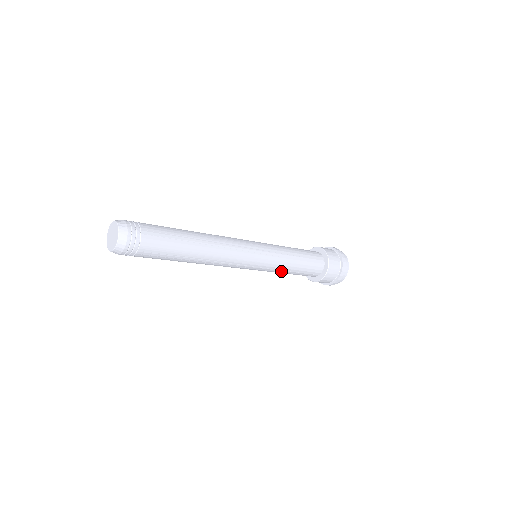
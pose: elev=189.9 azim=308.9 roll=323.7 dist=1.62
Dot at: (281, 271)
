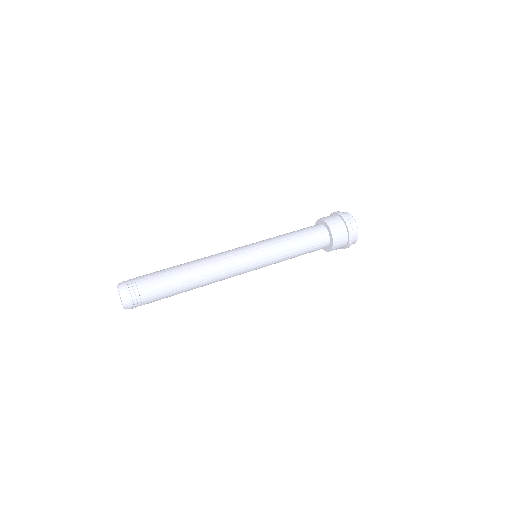
Dot at: occluded
